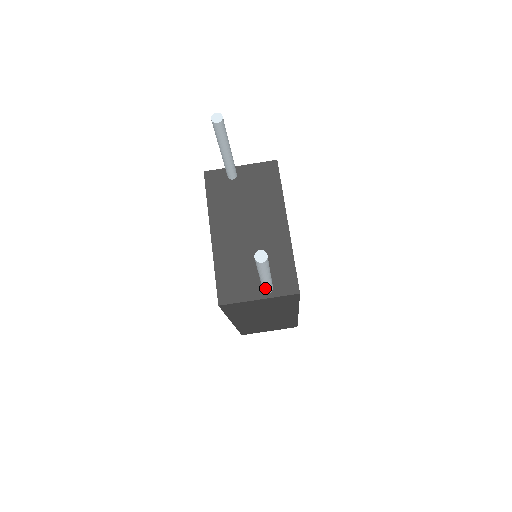
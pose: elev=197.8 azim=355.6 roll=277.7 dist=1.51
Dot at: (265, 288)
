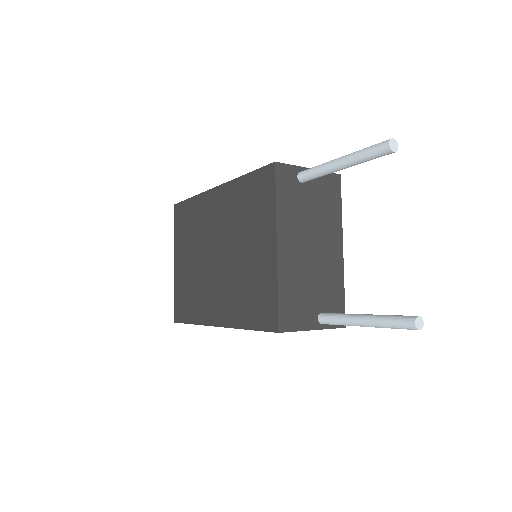
Dot at: (336, 324)
